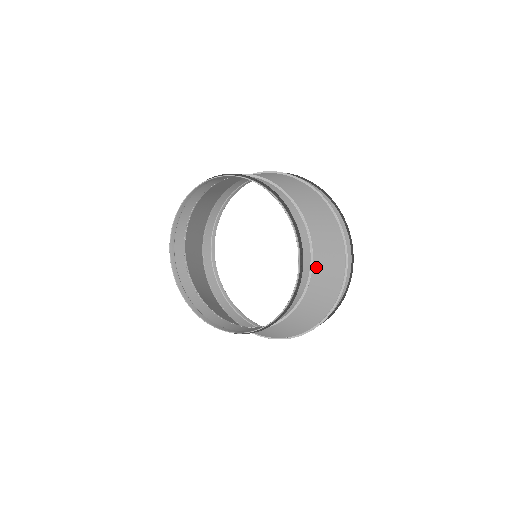
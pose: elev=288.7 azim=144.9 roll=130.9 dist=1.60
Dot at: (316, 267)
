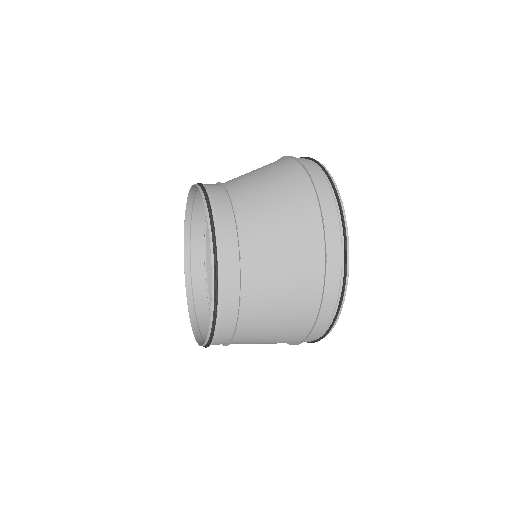
Dot at: (237, 343)
